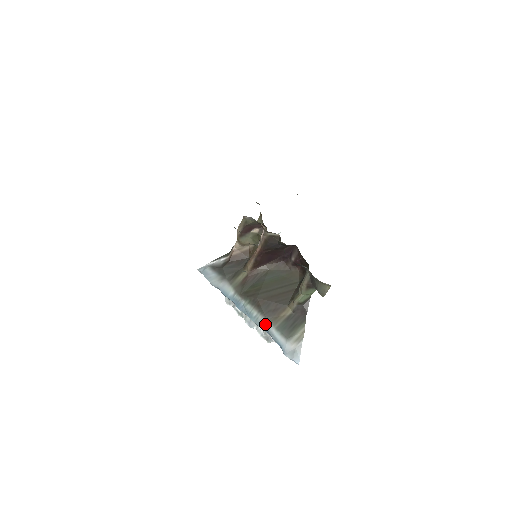
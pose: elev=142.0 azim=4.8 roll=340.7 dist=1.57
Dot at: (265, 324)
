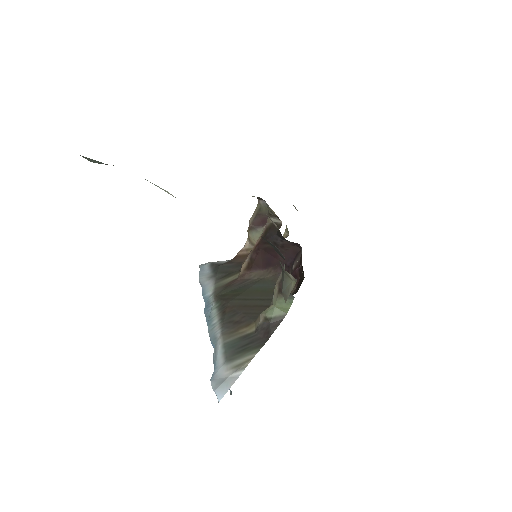
Dot at: (217, 336)
